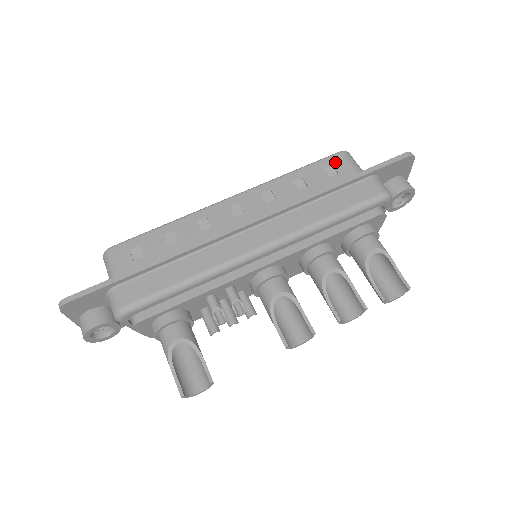
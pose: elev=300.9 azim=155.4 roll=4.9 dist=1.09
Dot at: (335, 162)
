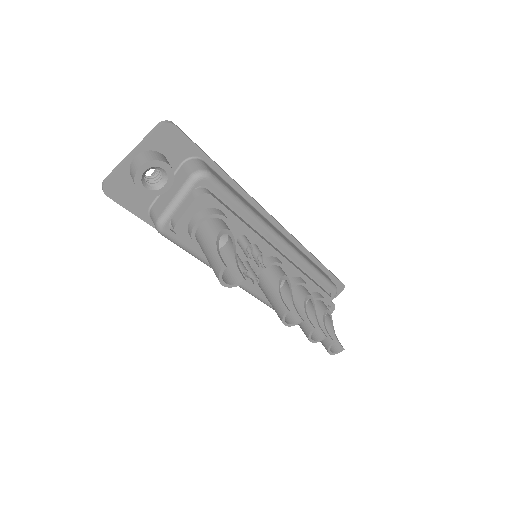
Dot at: occluded
